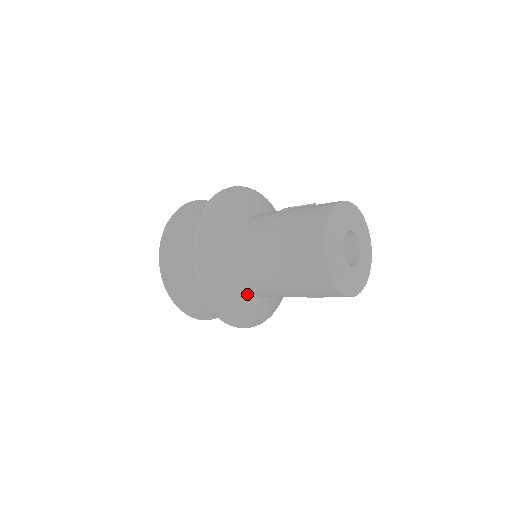
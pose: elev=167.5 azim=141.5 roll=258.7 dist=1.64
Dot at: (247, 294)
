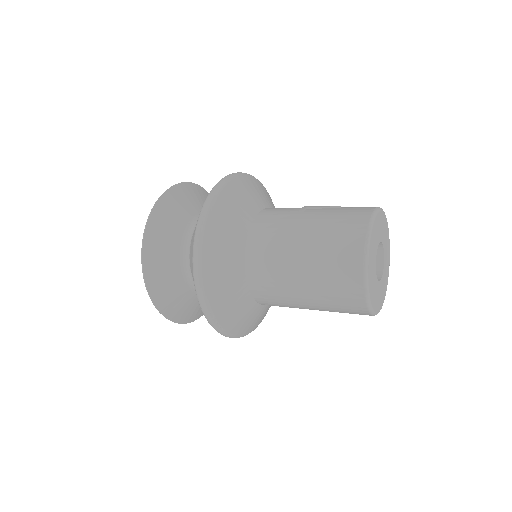
Dot at: (250, 303)
